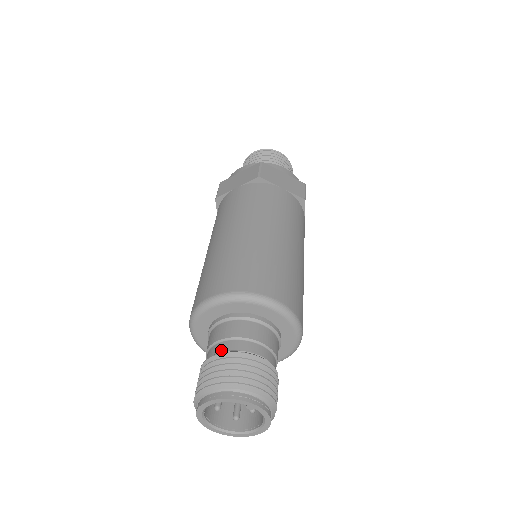
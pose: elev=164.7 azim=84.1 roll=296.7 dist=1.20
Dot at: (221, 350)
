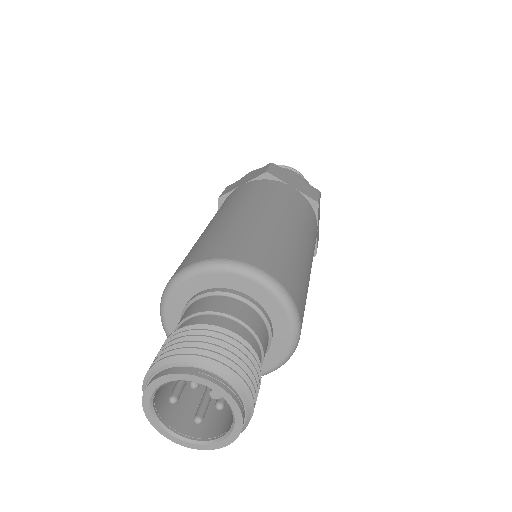
Dot at: (189, 325)
